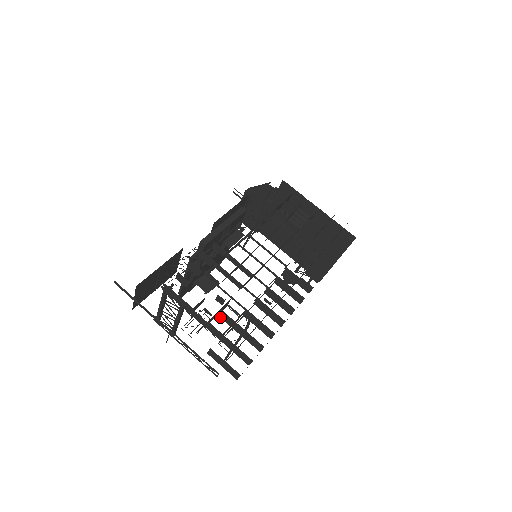
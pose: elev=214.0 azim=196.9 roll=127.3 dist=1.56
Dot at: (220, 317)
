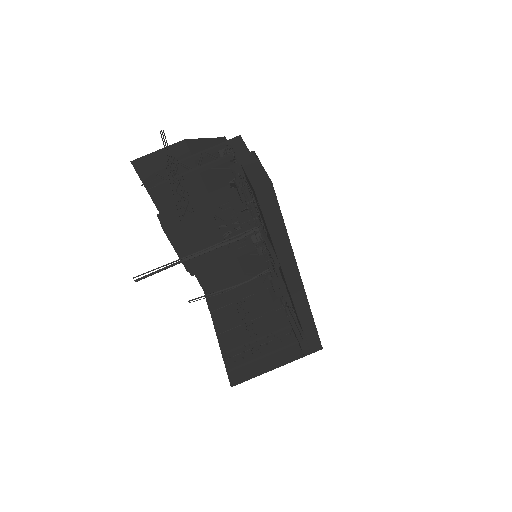
Dot at: occluded
